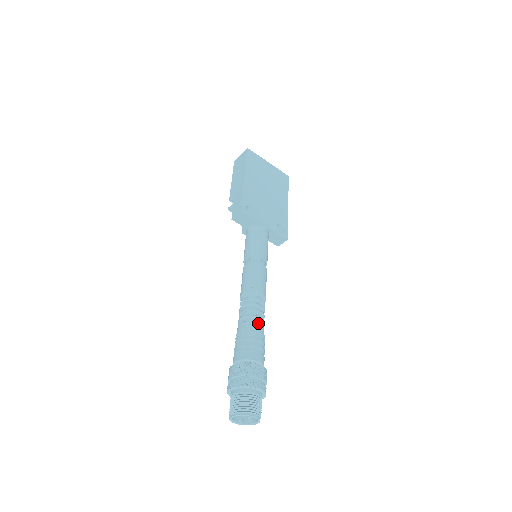
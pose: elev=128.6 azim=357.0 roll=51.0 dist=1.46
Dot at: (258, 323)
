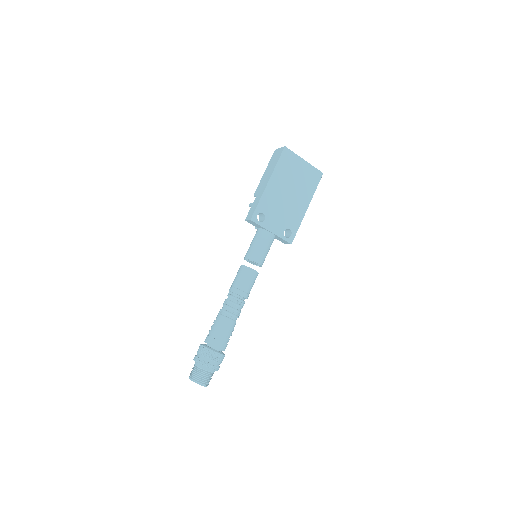
Dot at: (230, 319)
